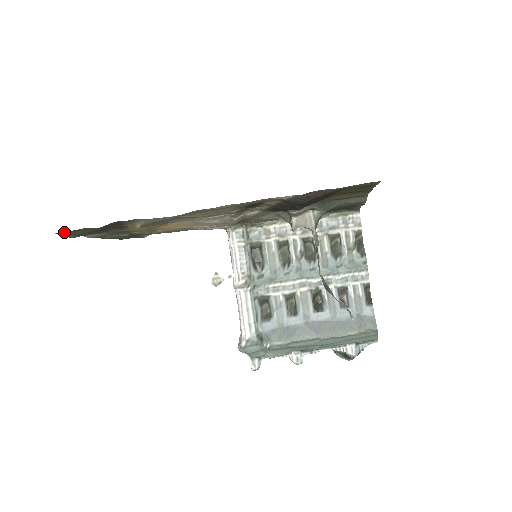
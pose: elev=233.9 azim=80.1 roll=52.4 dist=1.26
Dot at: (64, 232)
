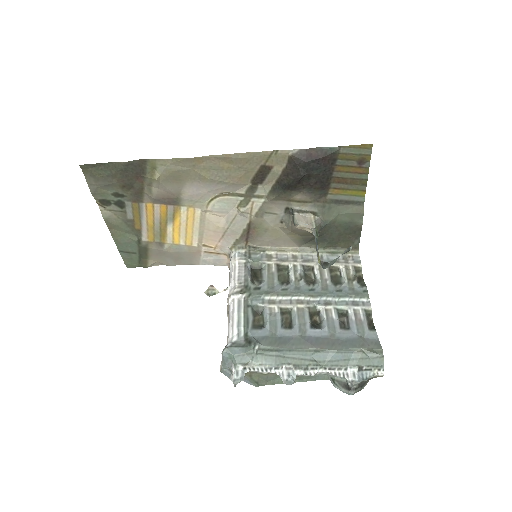
Dot at: (91, 169)
